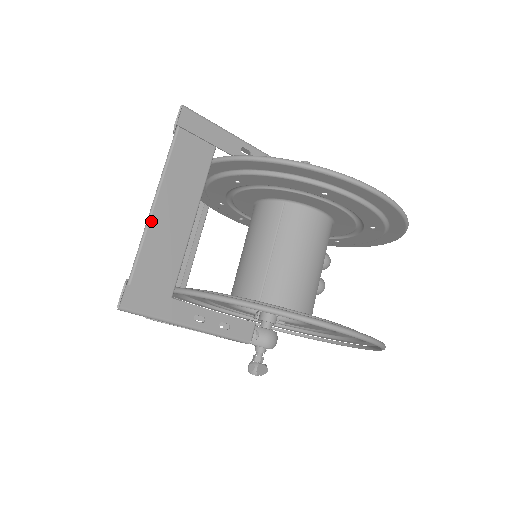
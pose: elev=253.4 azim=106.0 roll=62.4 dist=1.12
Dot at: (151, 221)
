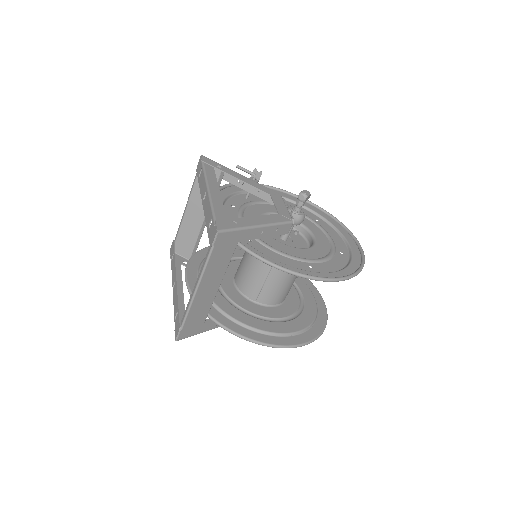
Dot at: (194, 299)
